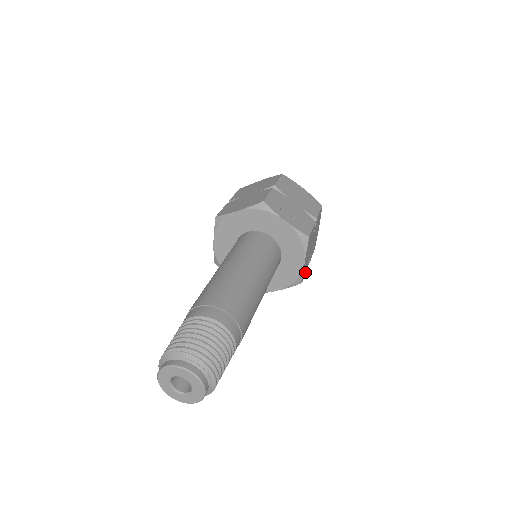
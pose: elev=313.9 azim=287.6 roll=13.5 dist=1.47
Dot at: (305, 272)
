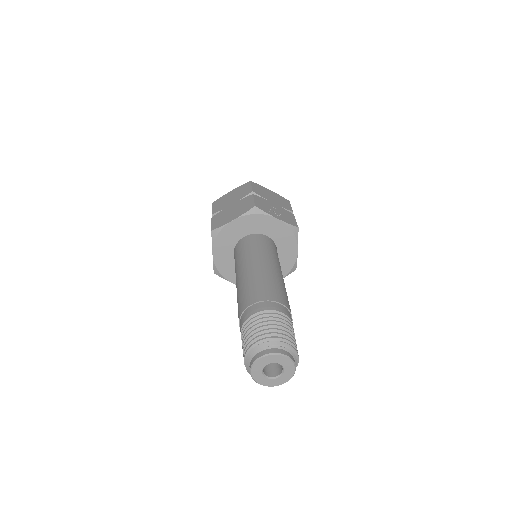
Dot at: occluded
